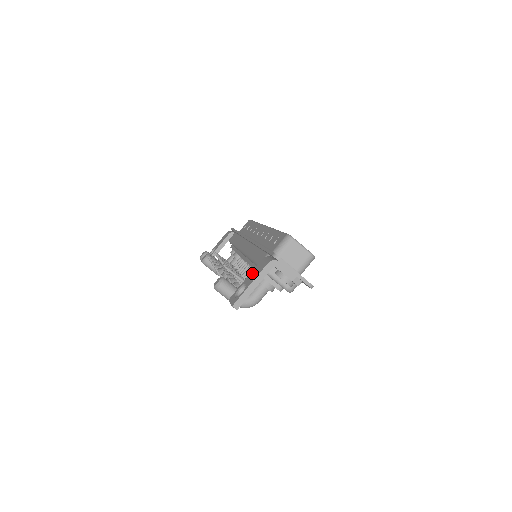
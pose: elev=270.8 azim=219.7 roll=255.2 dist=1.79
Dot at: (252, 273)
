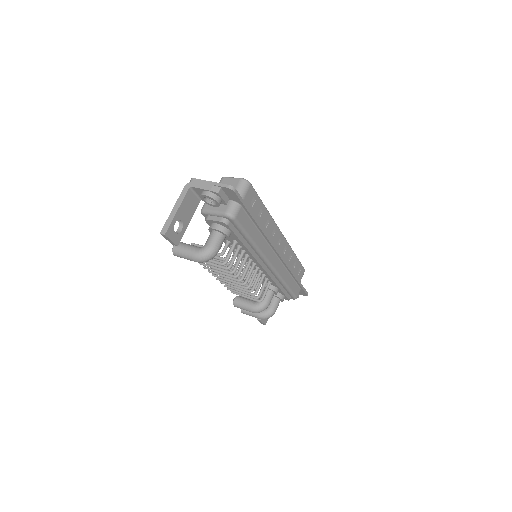
Dot at: occluded
